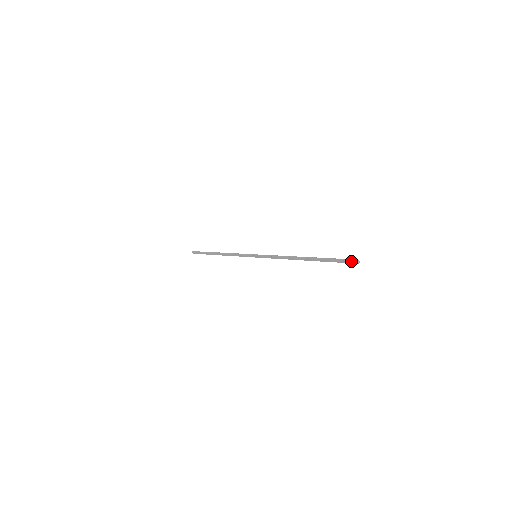
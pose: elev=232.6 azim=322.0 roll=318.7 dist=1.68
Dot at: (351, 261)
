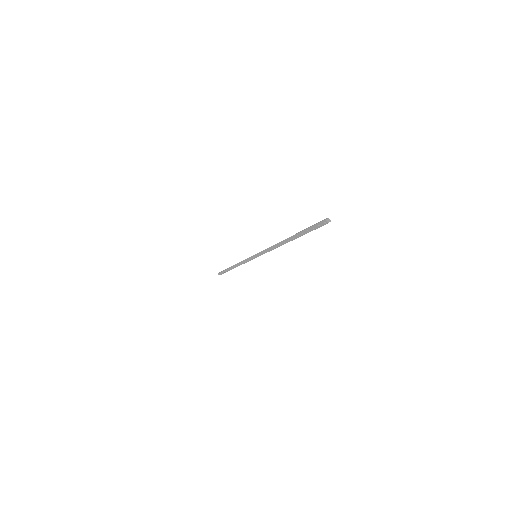
Dot at: (321, 221)
